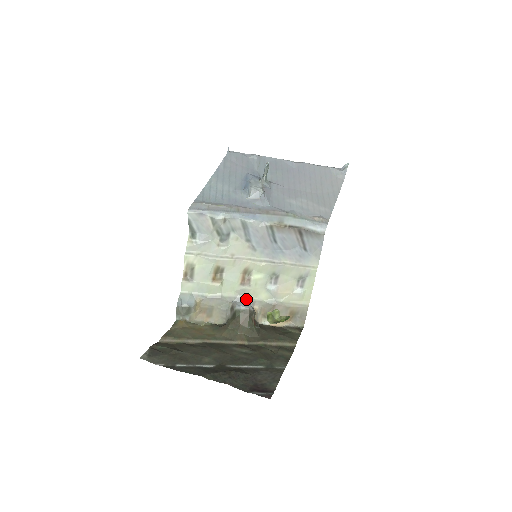
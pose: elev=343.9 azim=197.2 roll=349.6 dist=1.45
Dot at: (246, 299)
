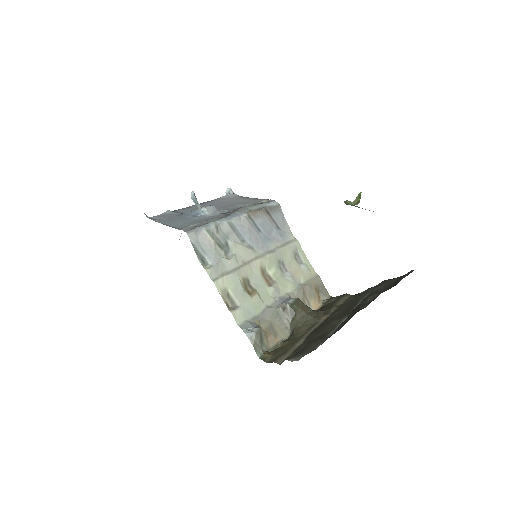
Dot at: (283, 297)
